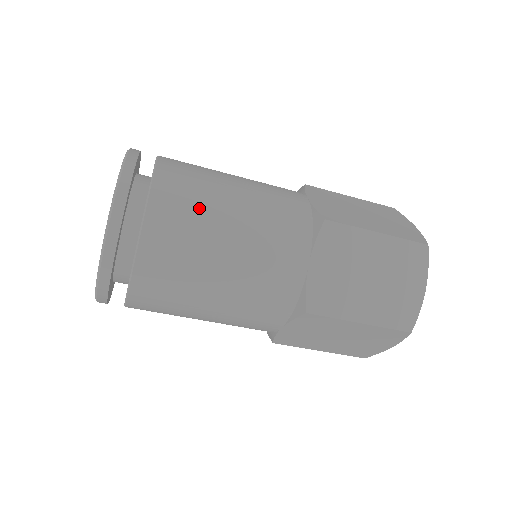
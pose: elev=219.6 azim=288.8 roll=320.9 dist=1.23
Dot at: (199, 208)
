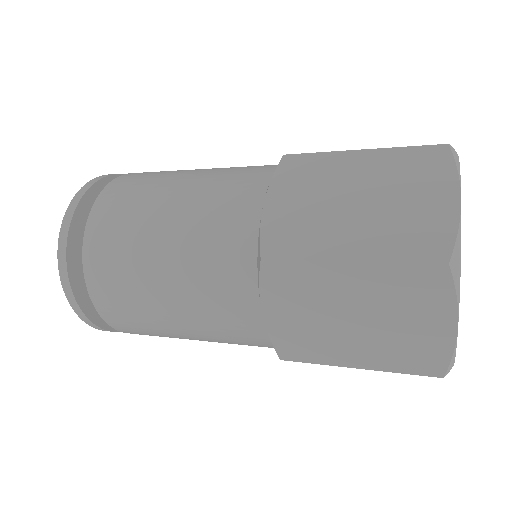
Dot at: (161, 336)
